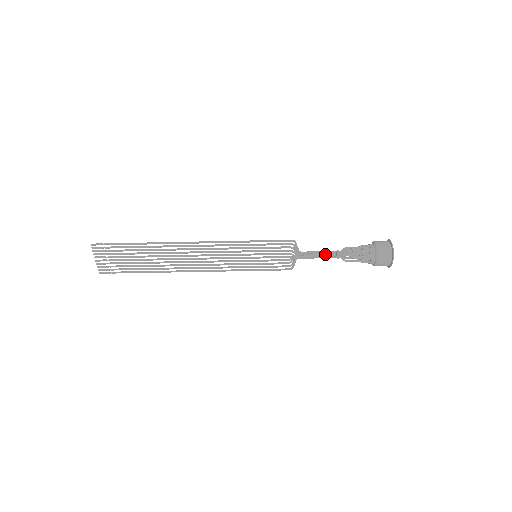
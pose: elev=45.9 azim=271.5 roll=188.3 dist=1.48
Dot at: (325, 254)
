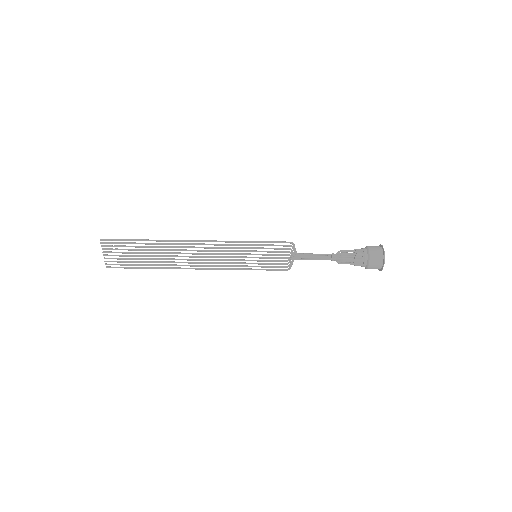
Dot at: (321, 256)
